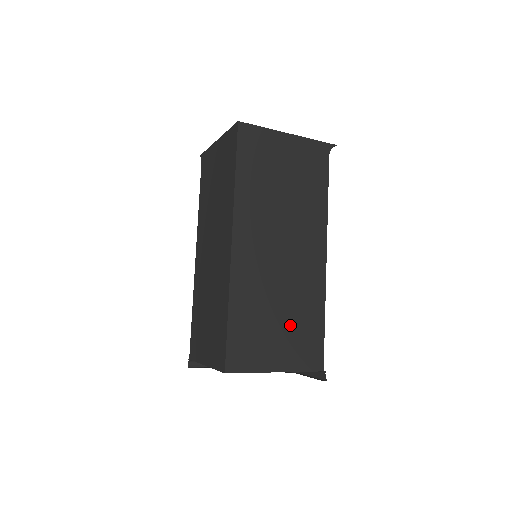
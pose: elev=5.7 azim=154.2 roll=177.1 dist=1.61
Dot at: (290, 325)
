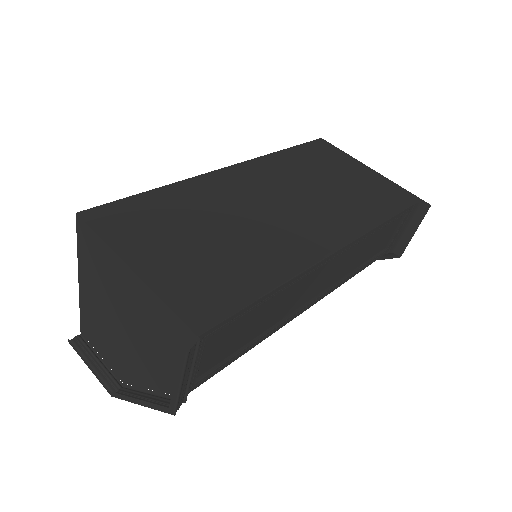
Dot at: (212, 253)
